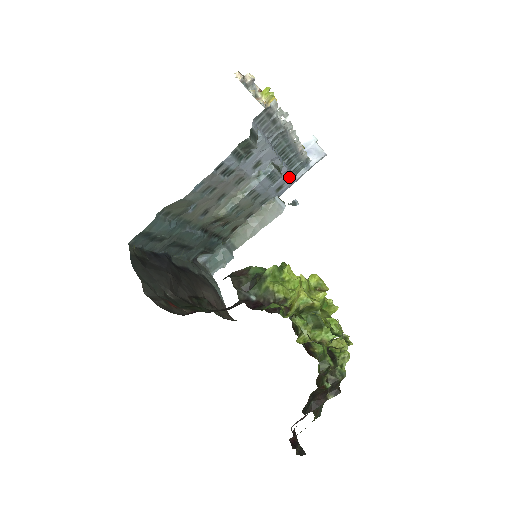
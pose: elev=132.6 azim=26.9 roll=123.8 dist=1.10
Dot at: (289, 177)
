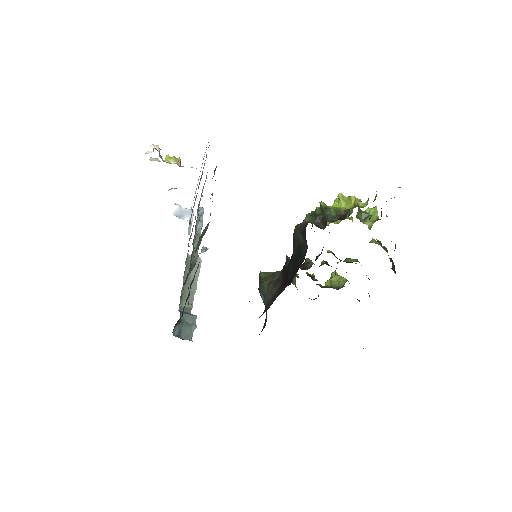
Dot at: occluded
